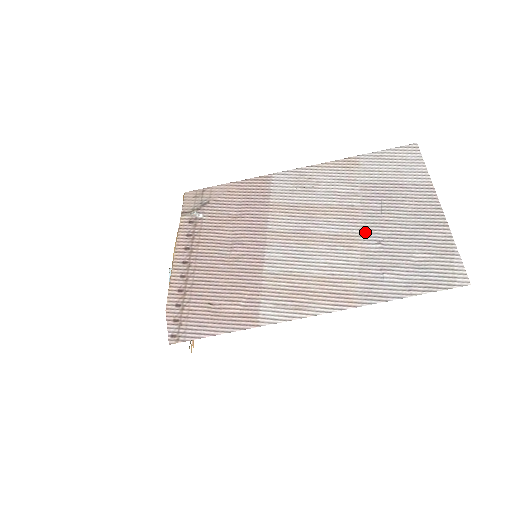
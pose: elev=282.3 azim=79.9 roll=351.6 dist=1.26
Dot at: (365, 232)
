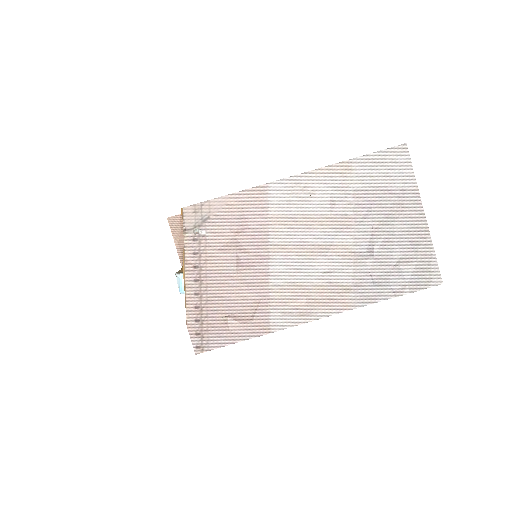
Dot at: (357, 241)
